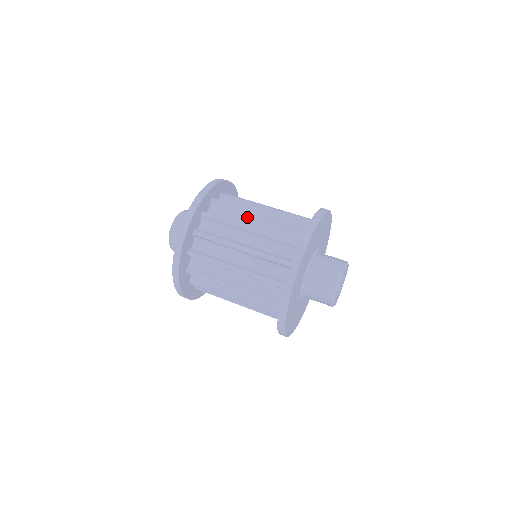
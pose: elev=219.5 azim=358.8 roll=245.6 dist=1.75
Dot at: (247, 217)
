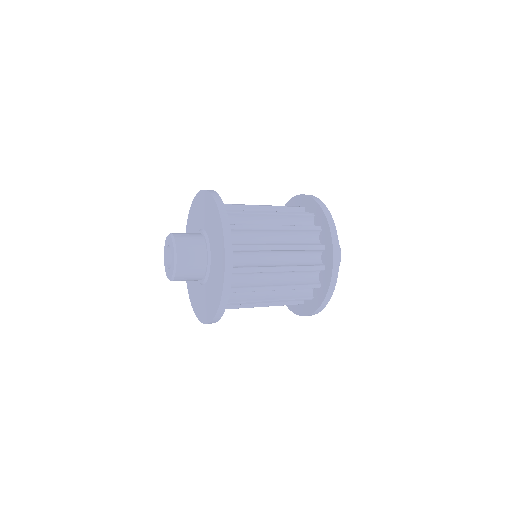
Dot at: (258, 219)
